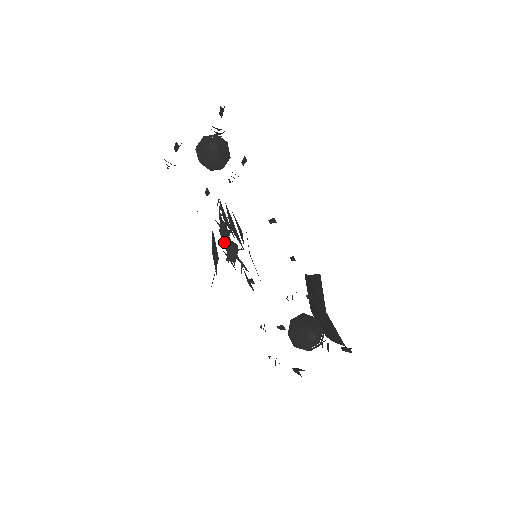
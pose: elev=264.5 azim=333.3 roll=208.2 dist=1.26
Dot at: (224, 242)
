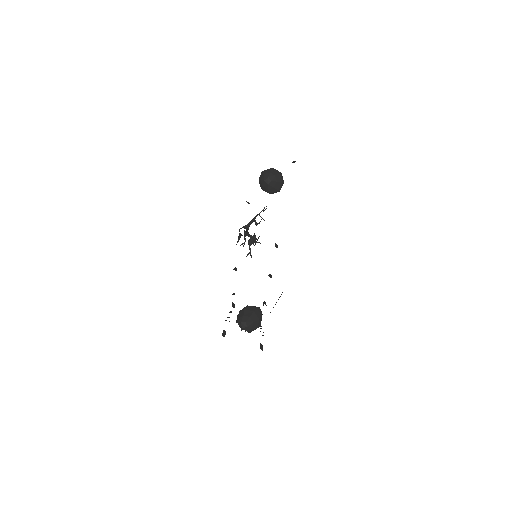
Dot at: (245, 234)
